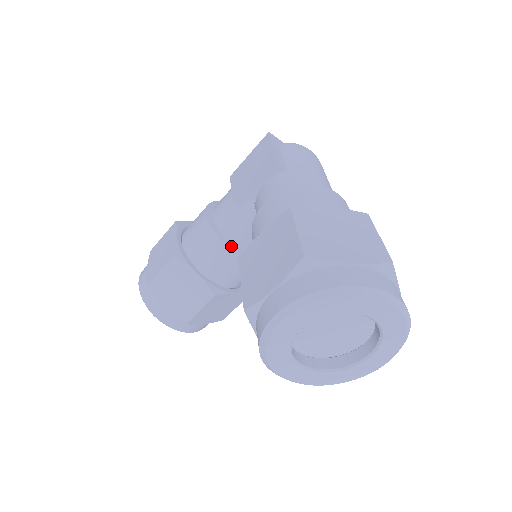
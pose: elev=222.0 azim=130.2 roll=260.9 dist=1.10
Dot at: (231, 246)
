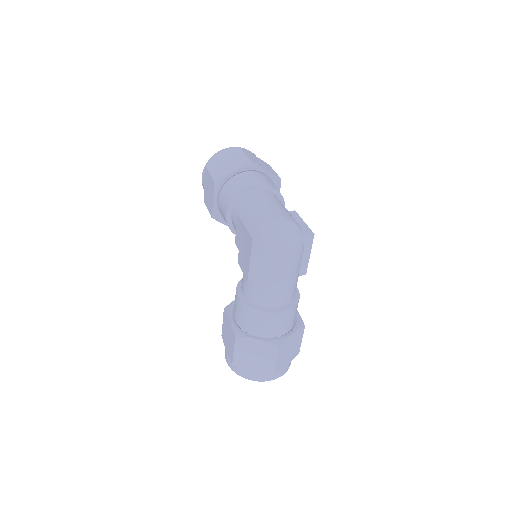
Dot at: occluded
